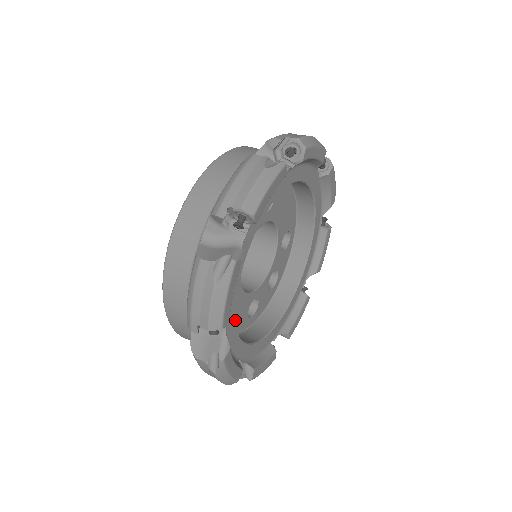
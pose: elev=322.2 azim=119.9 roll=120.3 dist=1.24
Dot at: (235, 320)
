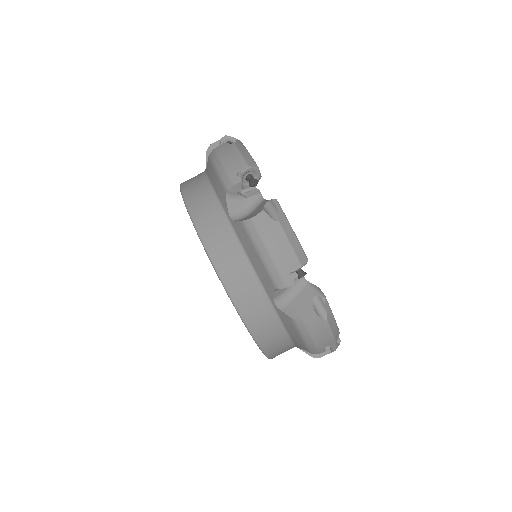
Dot at: occluded
